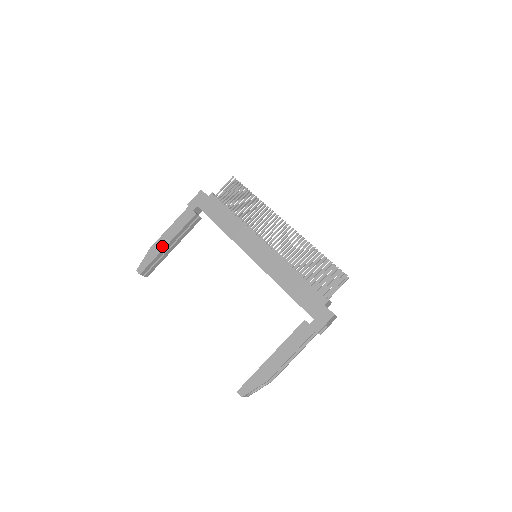
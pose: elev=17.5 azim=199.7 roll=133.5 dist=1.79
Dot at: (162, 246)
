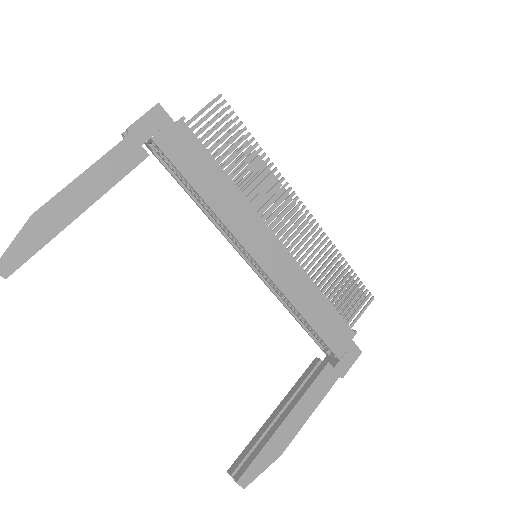
Dot at: (67, 215)
